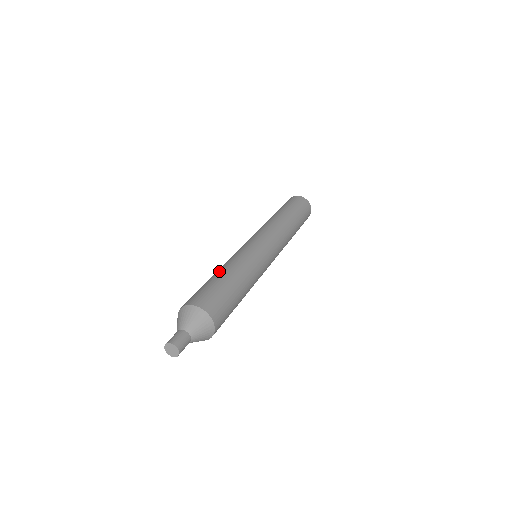
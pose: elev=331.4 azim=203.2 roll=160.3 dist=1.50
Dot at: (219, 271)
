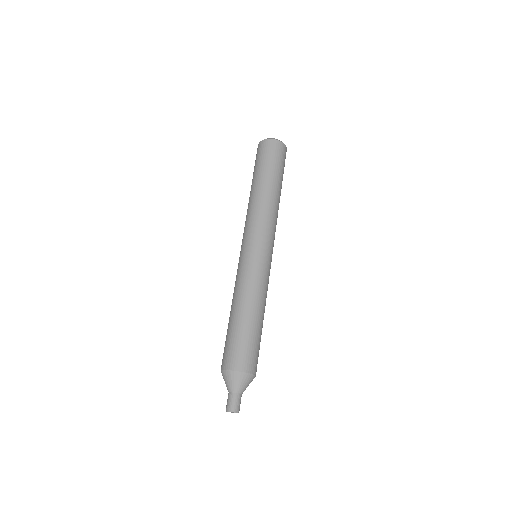
Dot at: (236, 311)
